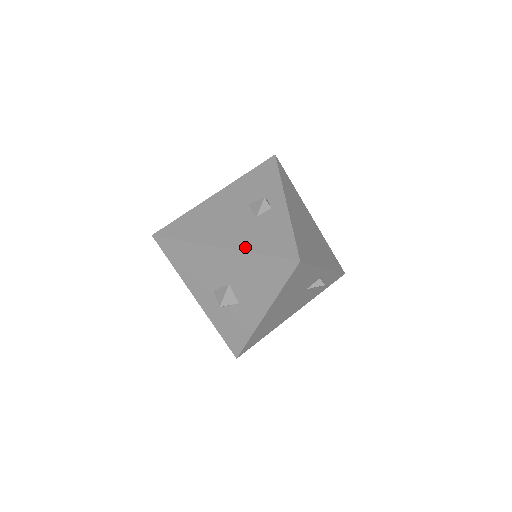
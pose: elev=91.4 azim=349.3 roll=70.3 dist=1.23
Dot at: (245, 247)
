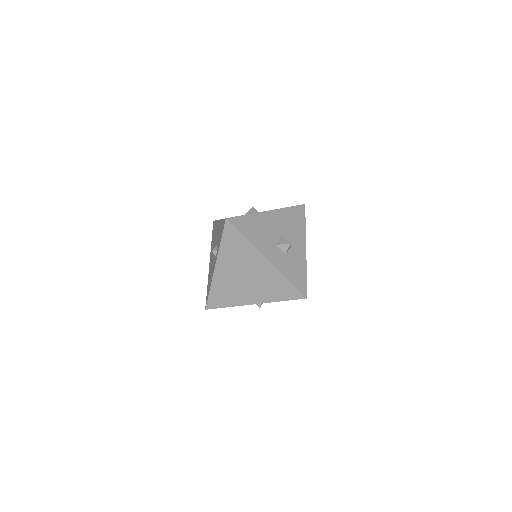
Dot at: (278, 209)
